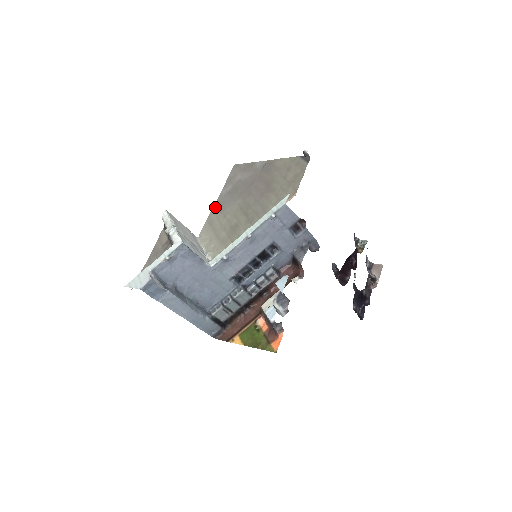
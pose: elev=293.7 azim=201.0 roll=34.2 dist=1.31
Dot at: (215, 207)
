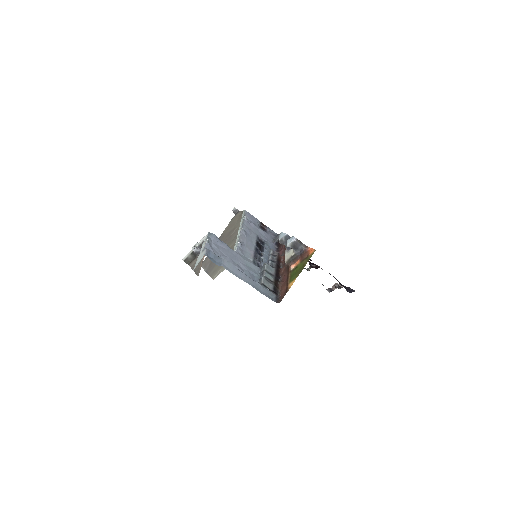
Dot at: (209, 272)
